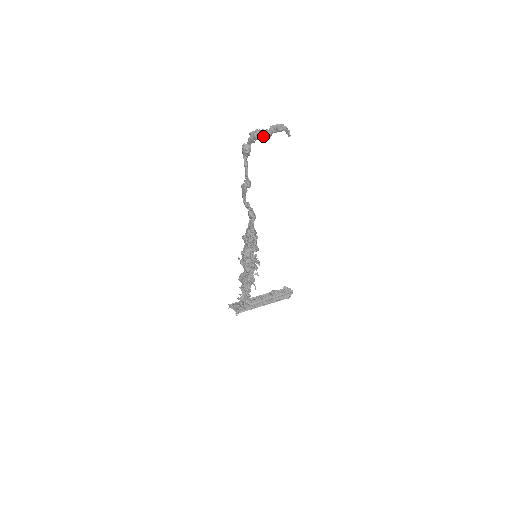
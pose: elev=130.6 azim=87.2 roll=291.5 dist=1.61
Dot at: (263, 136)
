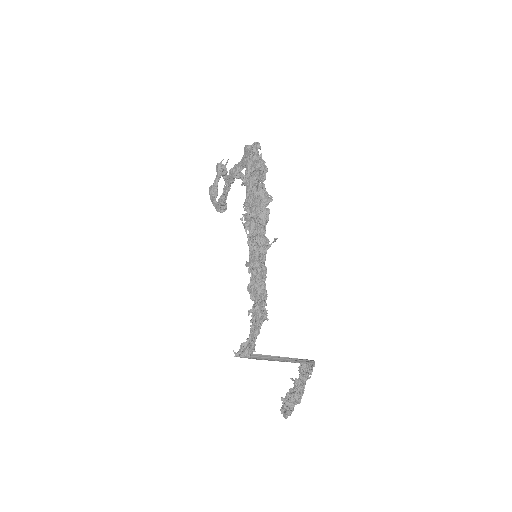
Dot at: occluded
